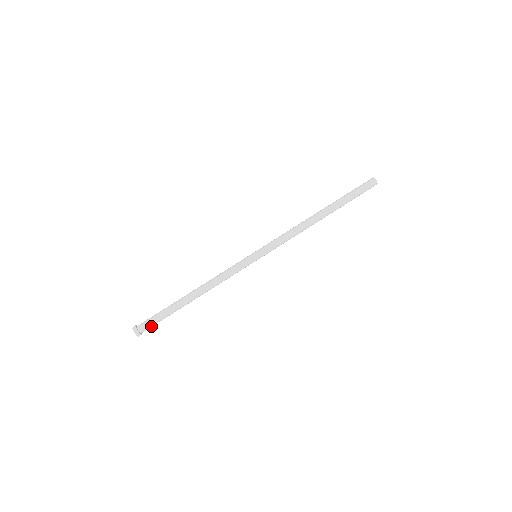
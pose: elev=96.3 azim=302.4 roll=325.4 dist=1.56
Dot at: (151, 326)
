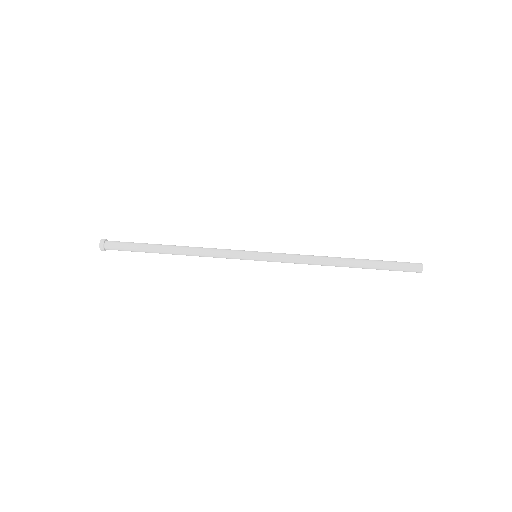
Dot at: (118, 246)
